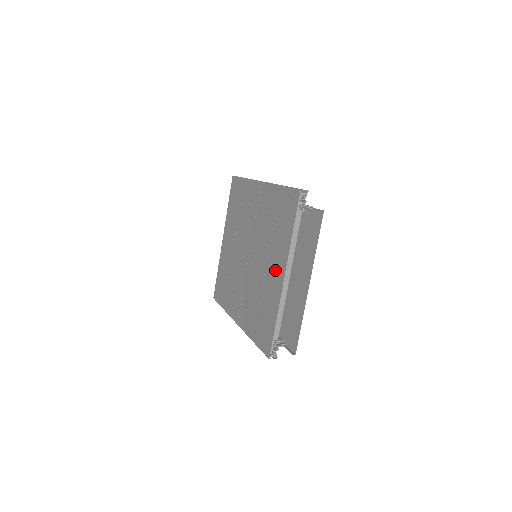
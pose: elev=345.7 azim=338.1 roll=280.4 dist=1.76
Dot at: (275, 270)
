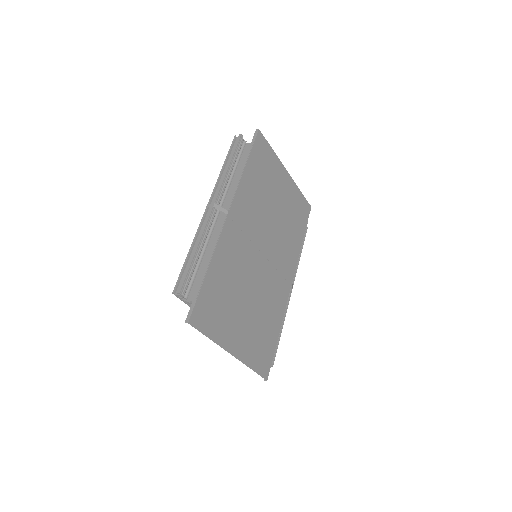
Dot at: occluded
